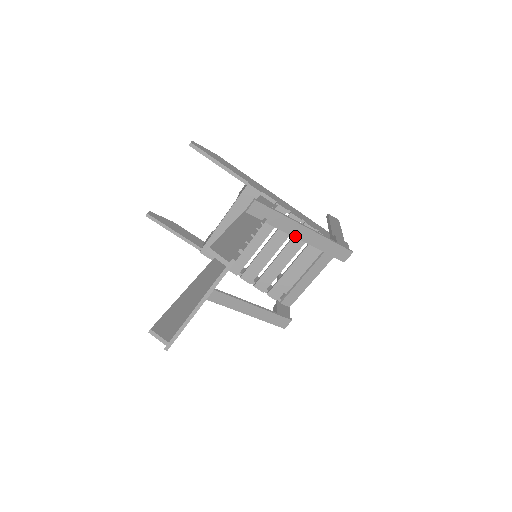
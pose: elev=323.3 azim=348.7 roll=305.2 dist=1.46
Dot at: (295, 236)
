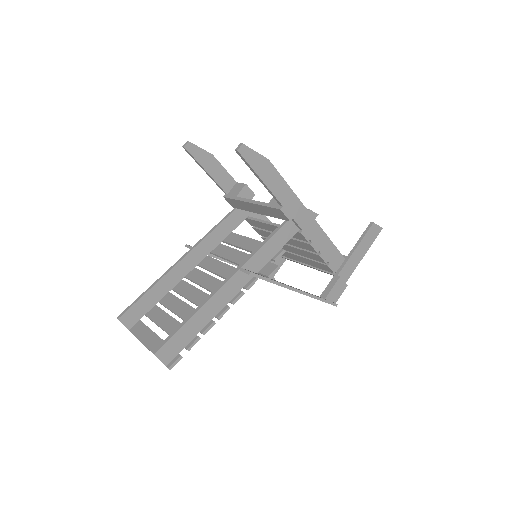
Dot at: occluded
